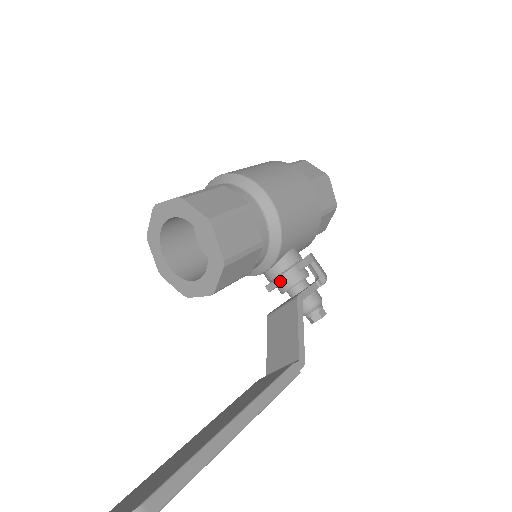
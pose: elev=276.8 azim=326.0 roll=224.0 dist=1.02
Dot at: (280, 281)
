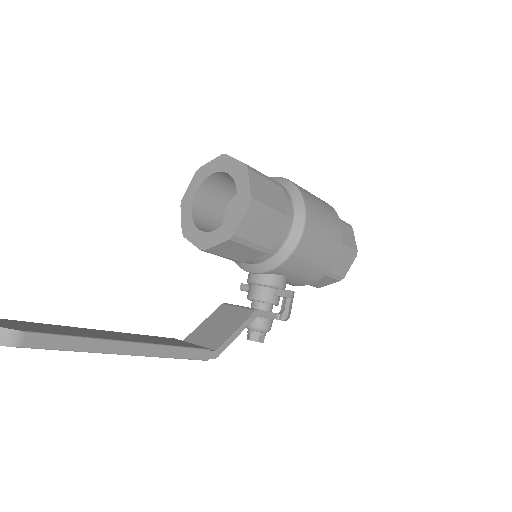
Dot at: (255, 289)
